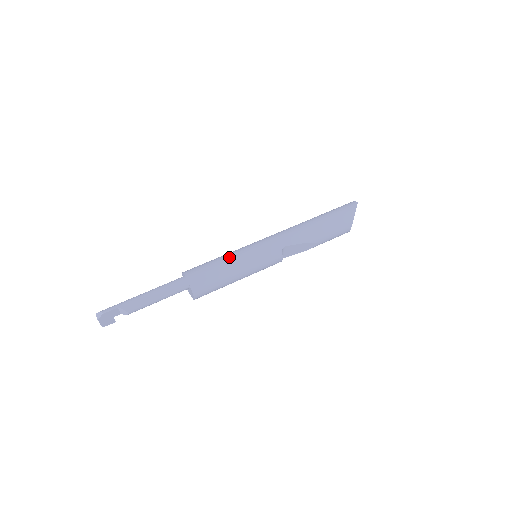
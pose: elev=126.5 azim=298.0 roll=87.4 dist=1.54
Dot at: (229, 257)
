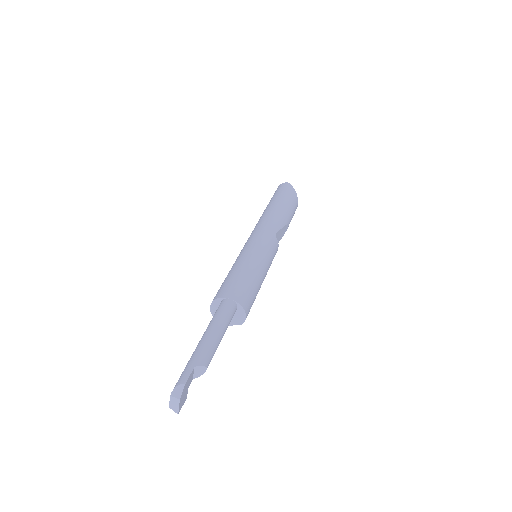
Dot at: (245, 262)
